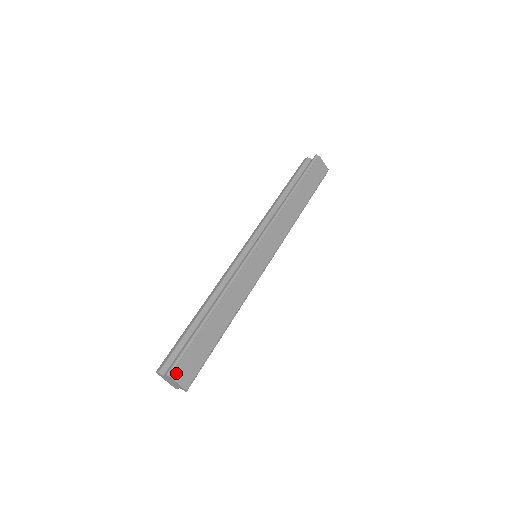
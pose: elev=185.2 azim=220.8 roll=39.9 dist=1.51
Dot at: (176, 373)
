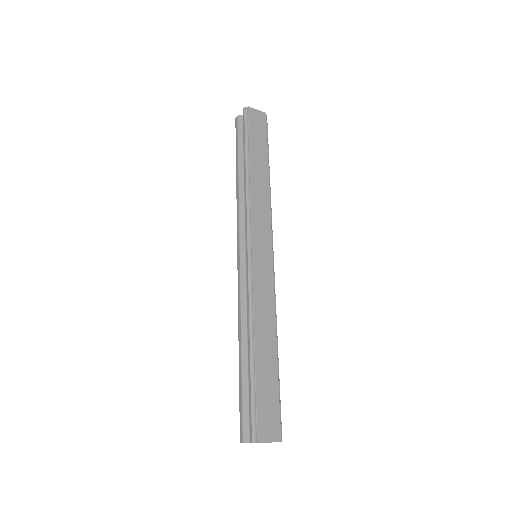
Dot at: (260, 434)
